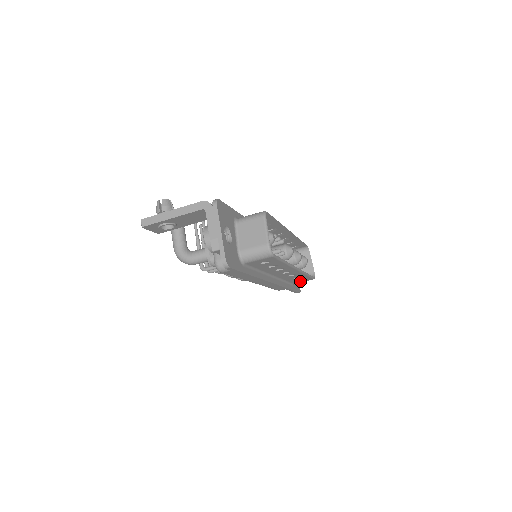
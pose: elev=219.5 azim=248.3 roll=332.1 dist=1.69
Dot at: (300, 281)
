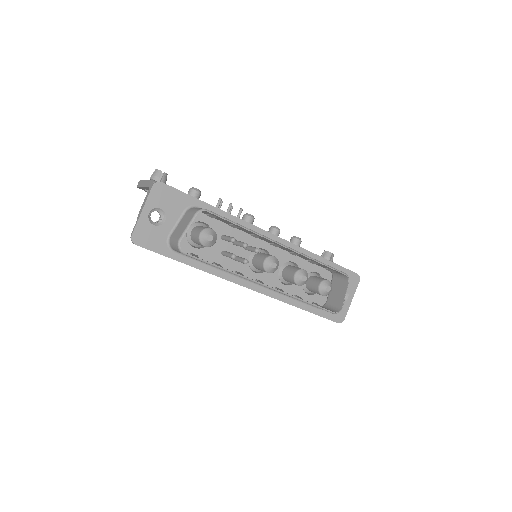
Dot at: occluded
